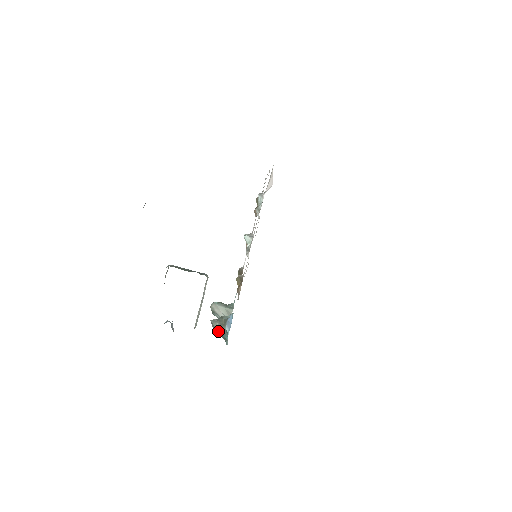
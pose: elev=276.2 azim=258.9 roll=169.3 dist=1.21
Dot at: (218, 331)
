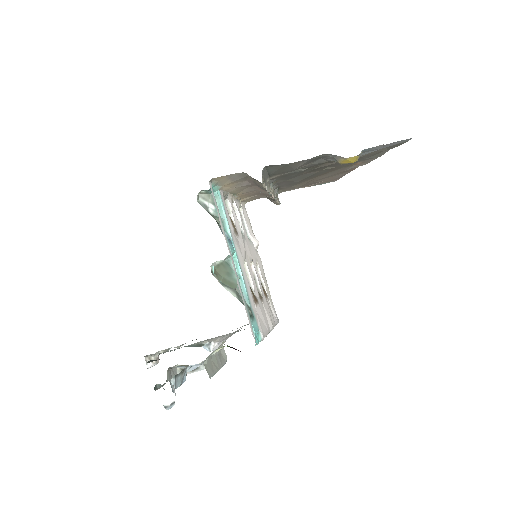
Dot at: occluded
